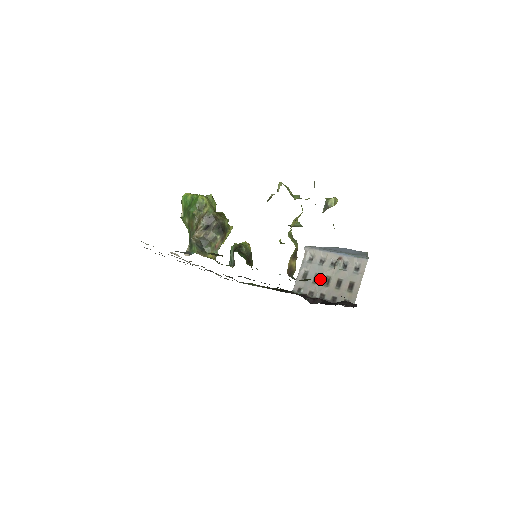
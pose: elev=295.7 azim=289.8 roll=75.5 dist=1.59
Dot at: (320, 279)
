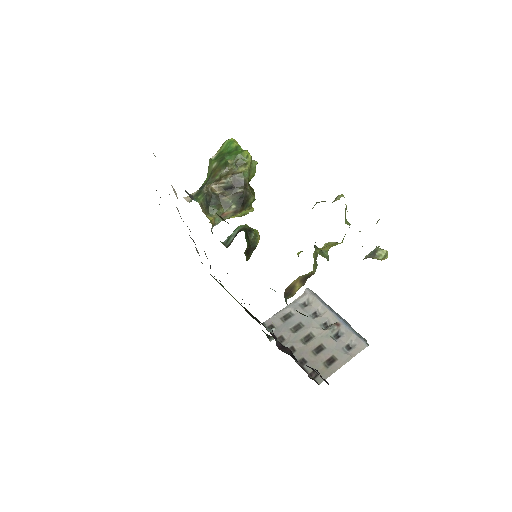
Dot at: (301, 331)
